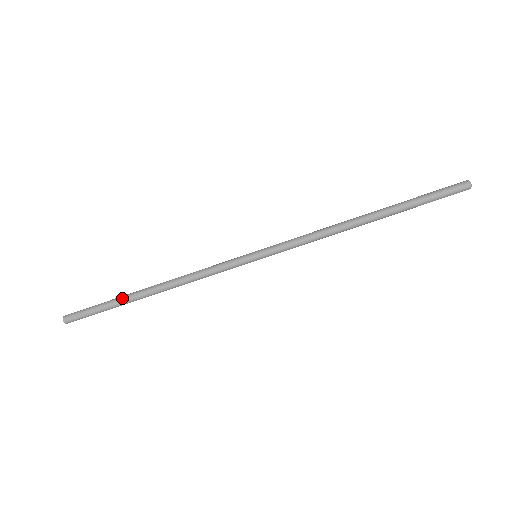
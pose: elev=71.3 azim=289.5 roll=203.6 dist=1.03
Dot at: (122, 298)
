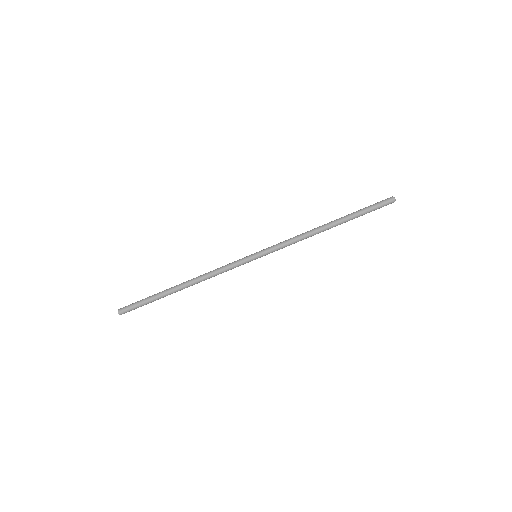
Dot at: (162, 294)
